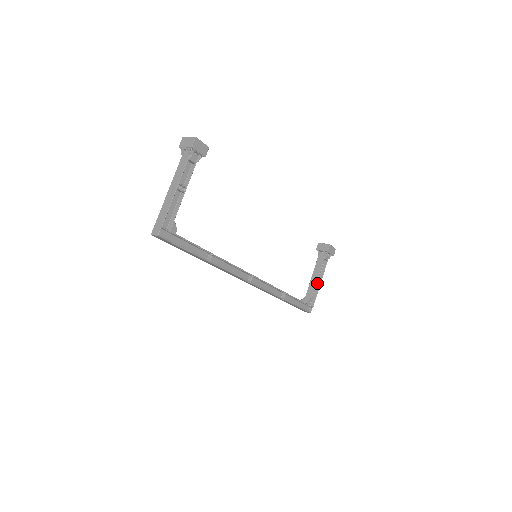
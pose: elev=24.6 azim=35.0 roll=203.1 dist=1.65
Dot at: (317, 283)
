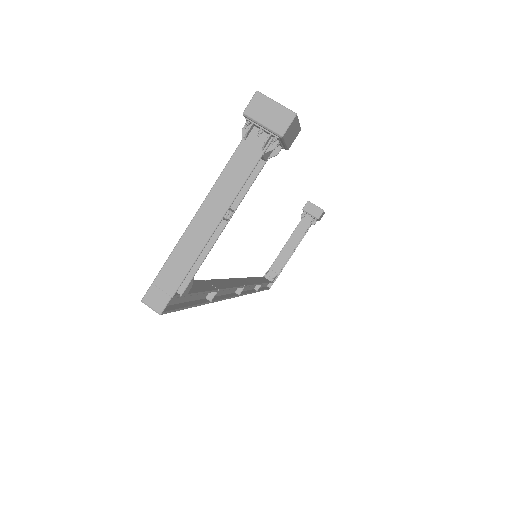
Dot at: occluded
